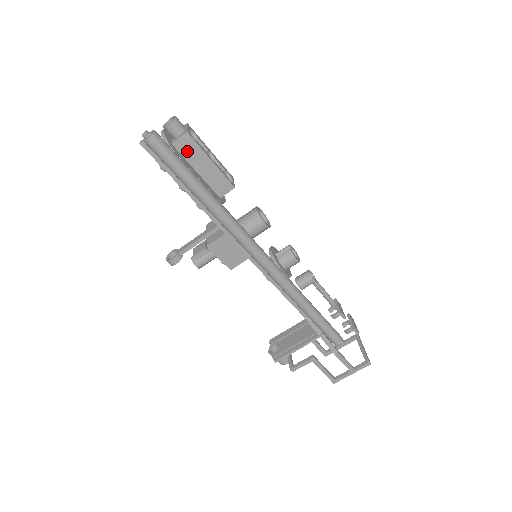
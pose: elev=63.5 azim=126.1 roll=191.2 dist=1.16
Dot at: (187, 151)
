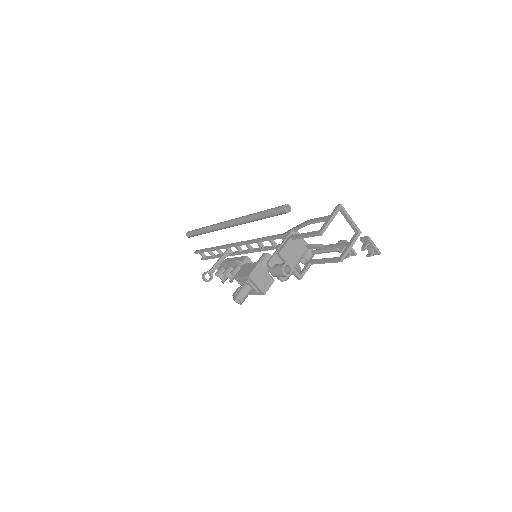
Dot at: occluded
